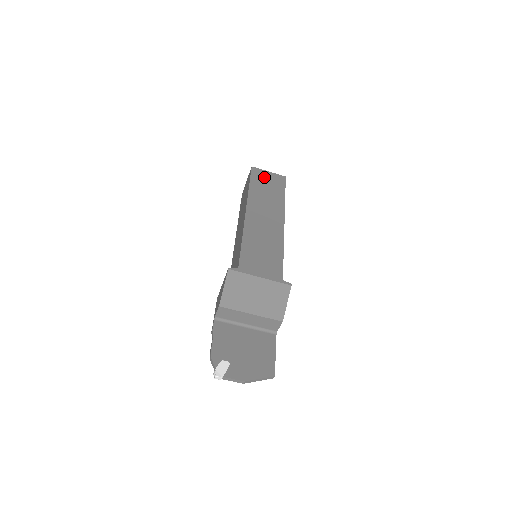
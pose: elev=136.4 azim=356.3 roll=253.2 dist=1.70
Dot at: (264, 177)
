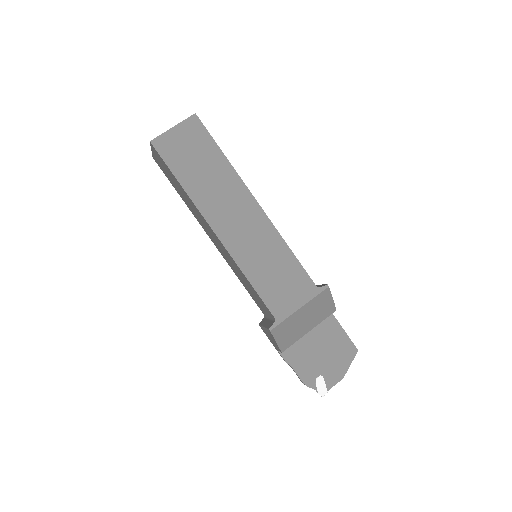
Dot at: (178, 146)
